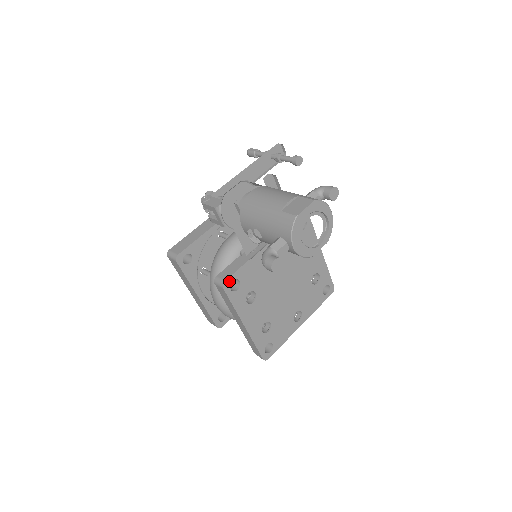
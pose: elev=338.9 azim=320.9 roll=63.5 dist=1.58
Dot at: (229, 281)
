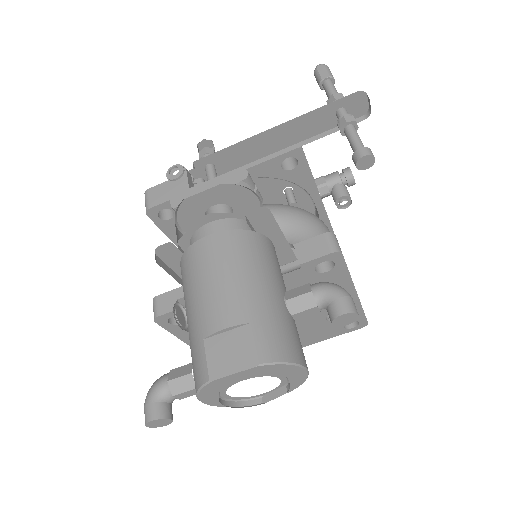
Dot at: (166, 316)
